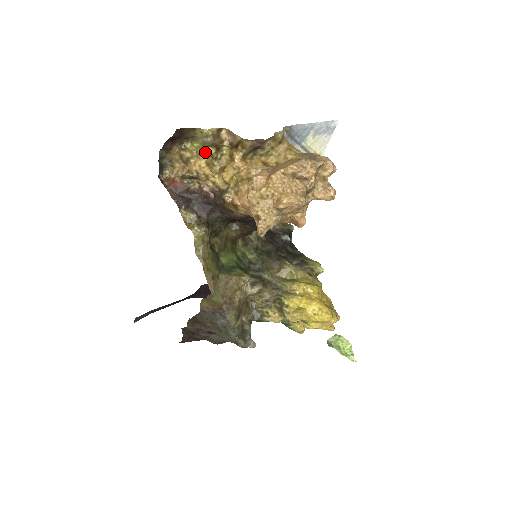
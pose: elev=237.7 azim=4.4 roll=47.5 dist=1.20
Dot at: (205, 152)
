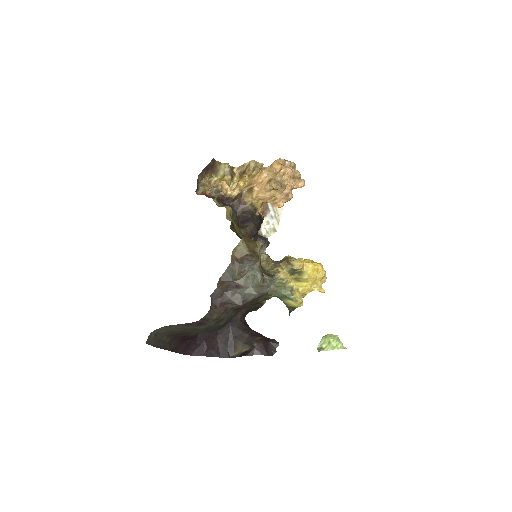
Dot at: (225, 178)
